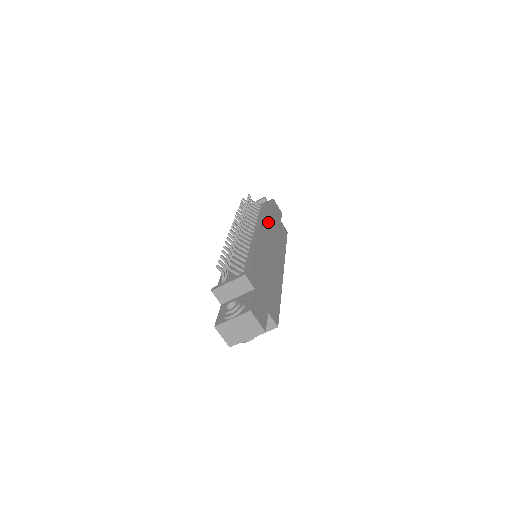
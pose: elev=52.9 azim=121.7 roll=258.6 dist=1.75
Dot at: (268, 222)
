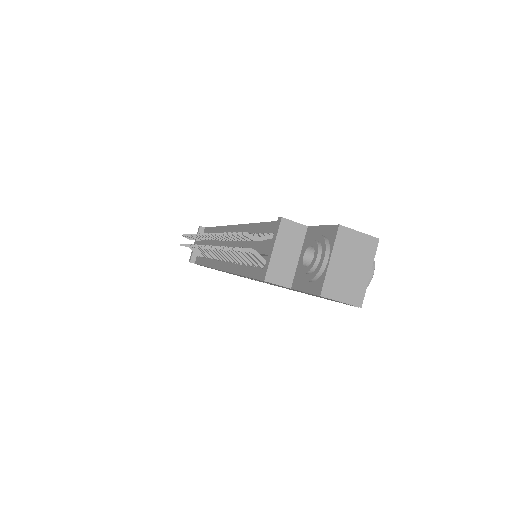
Dot at: occluded
